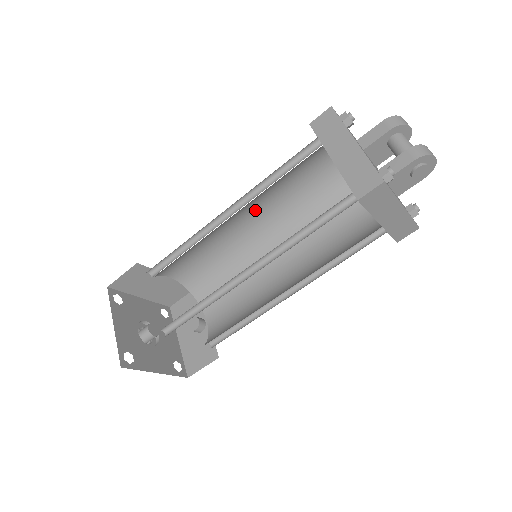
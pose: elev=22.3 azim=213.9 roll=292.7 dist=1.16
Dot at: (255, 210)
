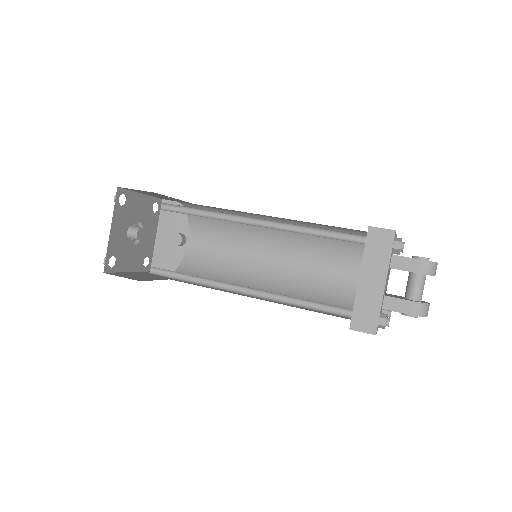
Dot at: occluded
